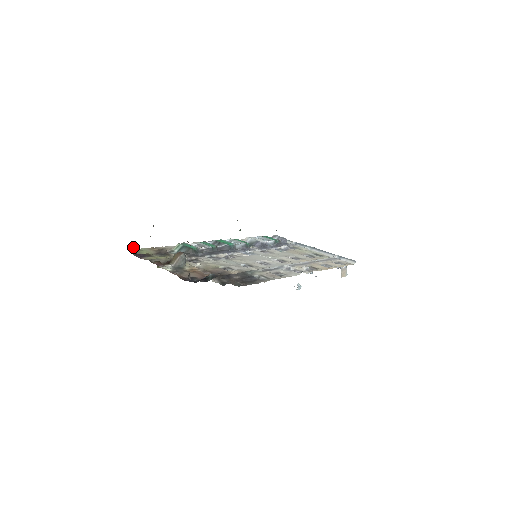
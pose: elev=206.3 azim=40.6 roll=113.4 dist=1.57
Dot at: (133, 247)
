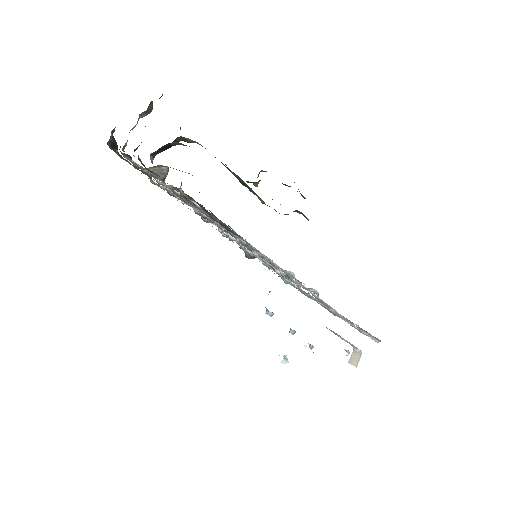
Dot at: (114, 142)
